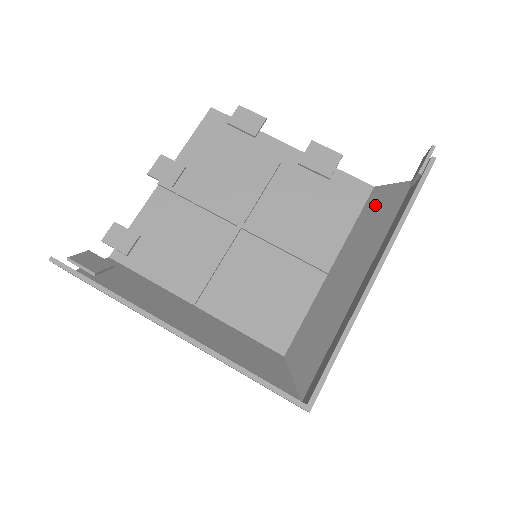
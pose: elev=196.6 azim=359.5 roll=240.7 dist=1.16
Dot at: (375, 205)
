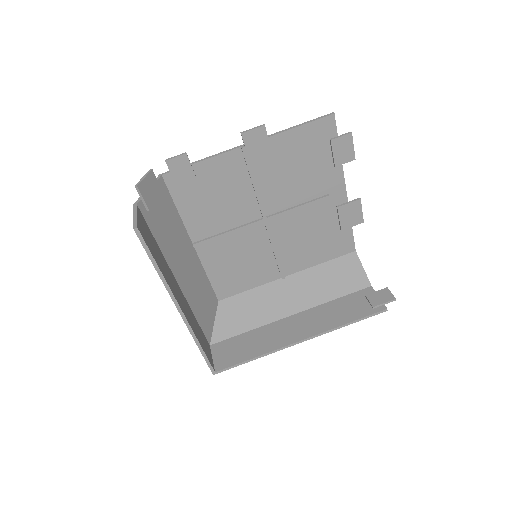
Dot at: (343, 268)
